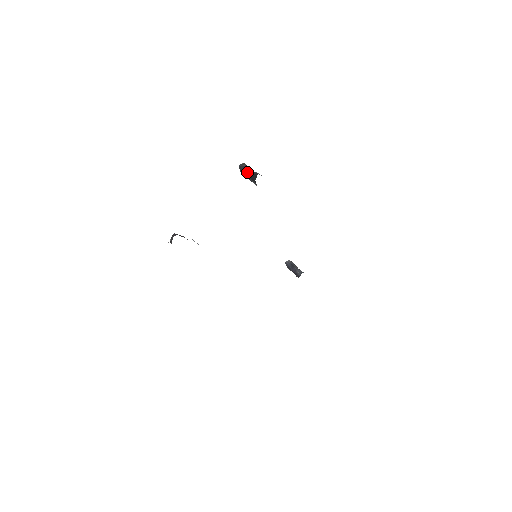
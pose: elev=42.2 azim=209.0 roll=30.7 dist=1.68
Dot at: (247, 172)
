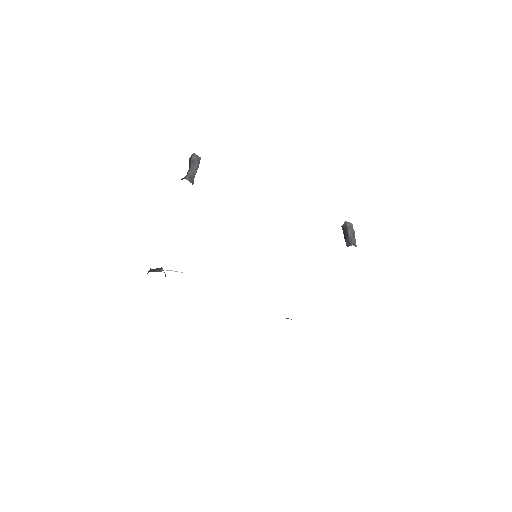
Dot at: occluded
